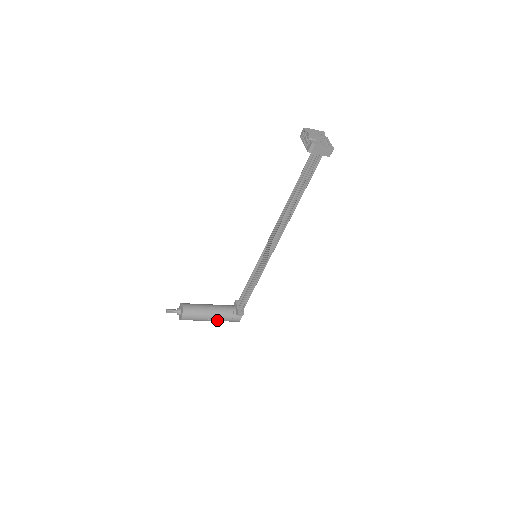
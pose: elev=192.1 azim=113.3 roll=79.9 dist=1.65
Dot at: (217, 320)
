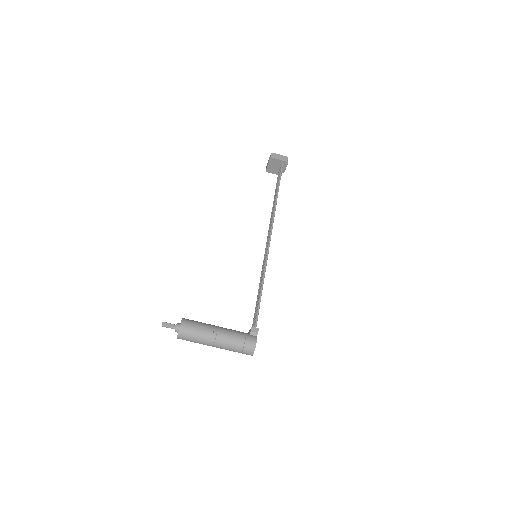
Dot at: (226, 337)
